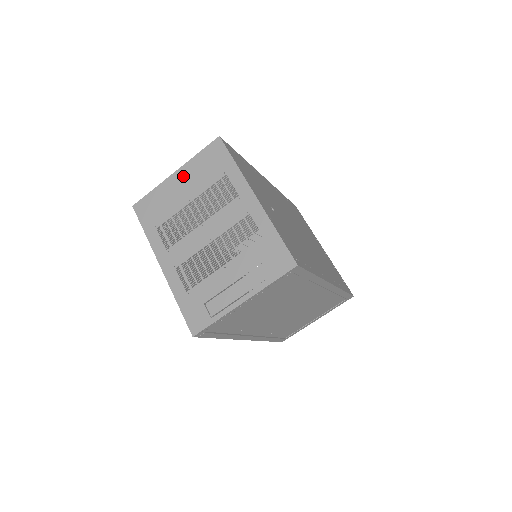
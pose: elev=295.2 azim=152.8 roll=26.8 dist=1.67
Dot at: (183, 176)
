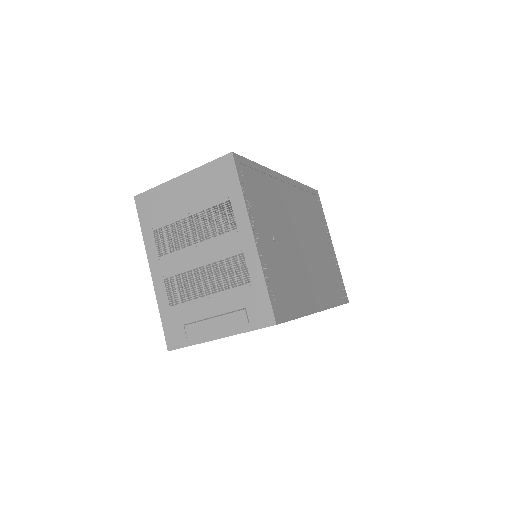
Dot at: (187, 184)
